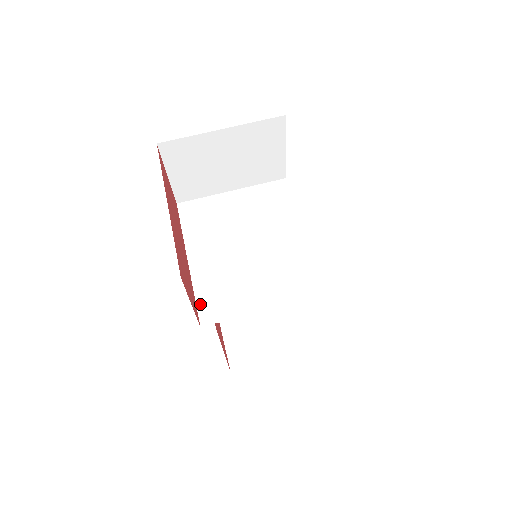
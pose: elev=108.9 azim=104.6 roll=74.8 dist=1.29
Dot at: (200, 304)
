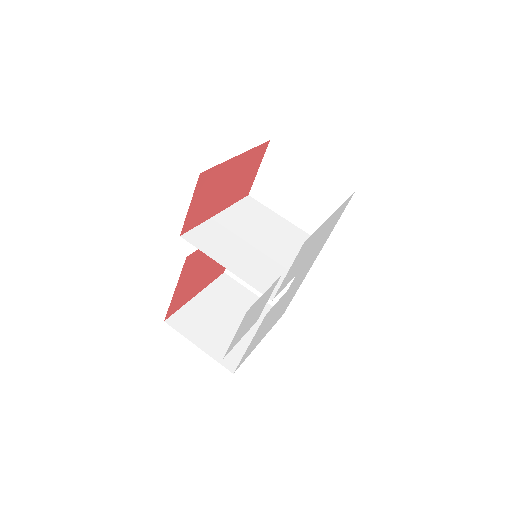
Dot at: (195, 230)
